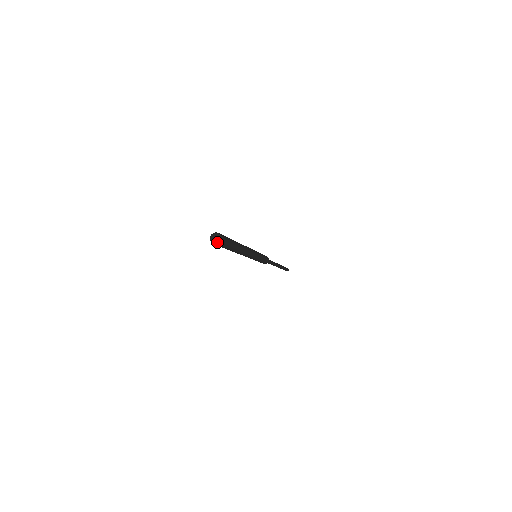
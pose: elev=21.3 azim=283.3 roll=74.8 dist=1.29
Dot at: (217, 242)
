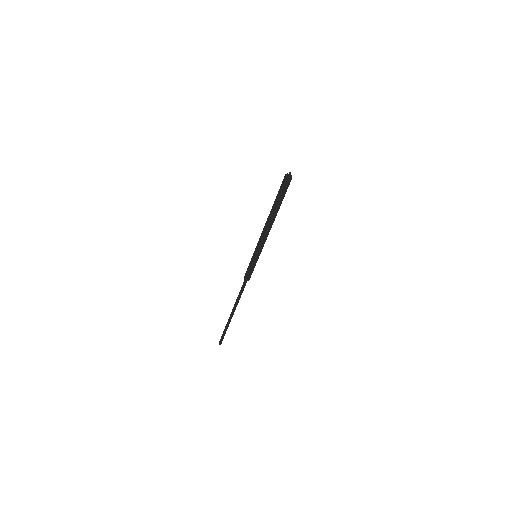
Dot at: (291, 177)
